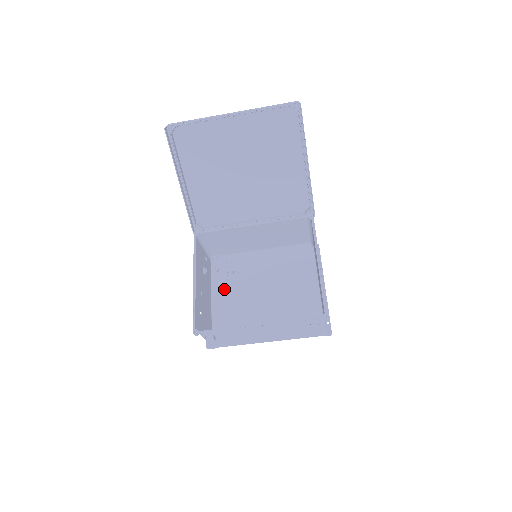
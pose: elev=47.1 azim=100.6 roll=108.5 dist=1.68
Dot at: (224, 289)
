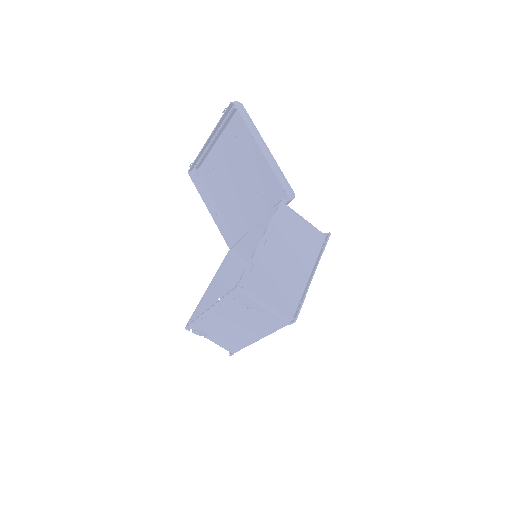
Dot at: occluded
